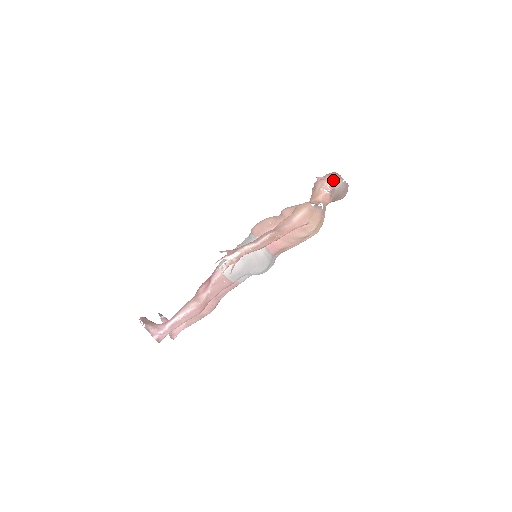
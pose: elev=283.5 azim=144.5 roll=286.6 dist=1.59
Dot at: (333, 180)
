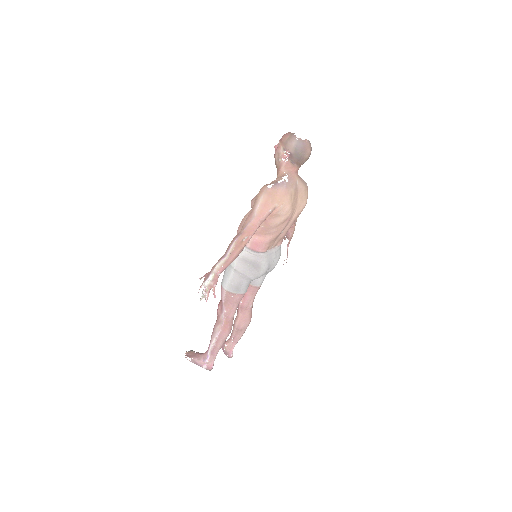
Dot at: (286, 144)
